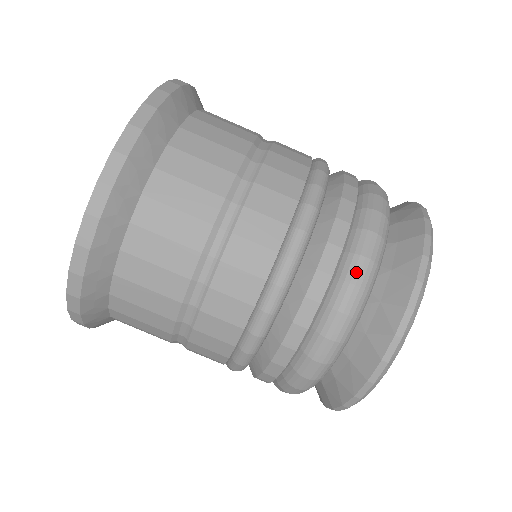
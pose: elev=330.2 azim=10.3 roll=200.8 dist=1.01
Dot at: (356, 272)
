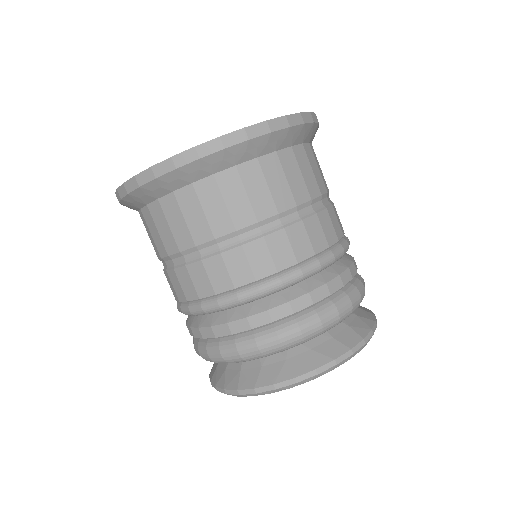
Dot at: (287, 333)
